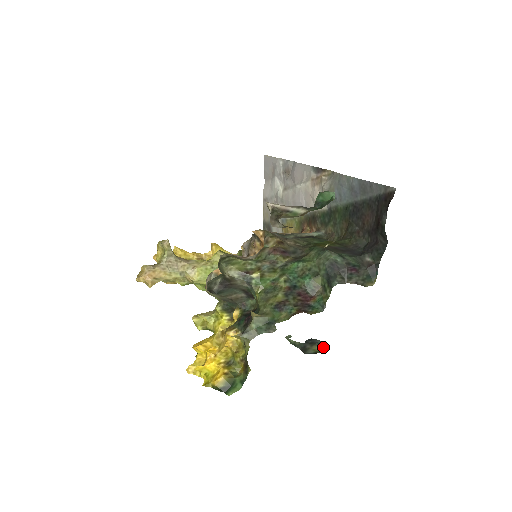
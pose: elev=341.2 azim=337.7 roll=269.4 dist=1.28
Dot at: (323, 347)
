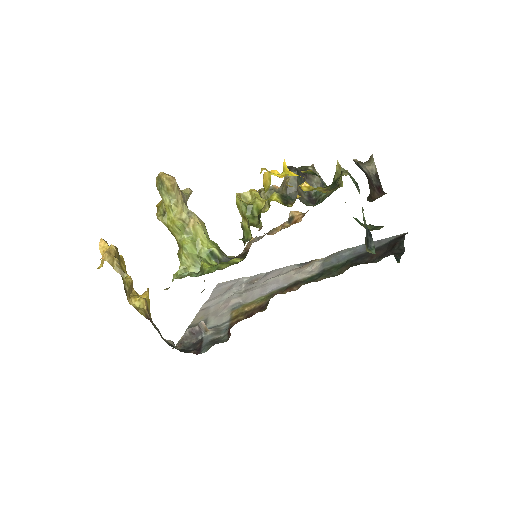
Dot at: (374, 253)
